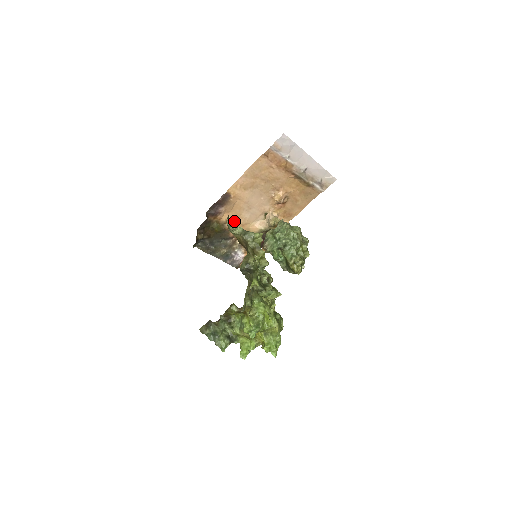
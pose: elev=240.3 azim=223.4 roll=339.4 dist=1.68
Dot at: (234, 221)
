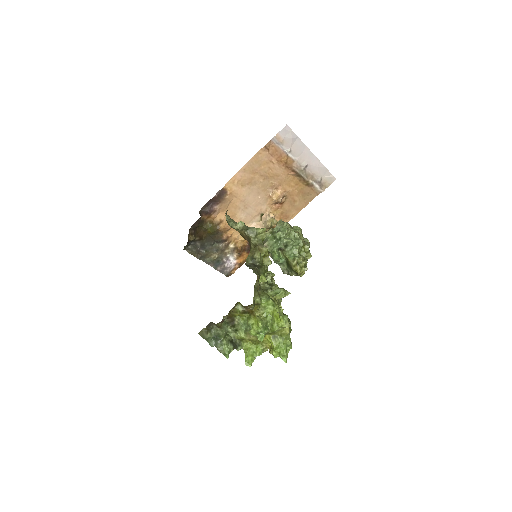
Dot at: occluded
